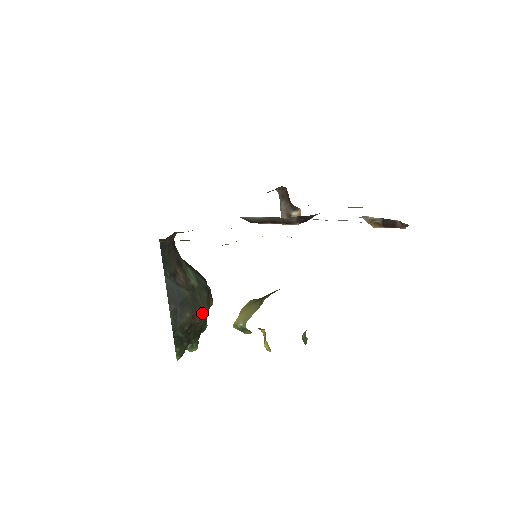
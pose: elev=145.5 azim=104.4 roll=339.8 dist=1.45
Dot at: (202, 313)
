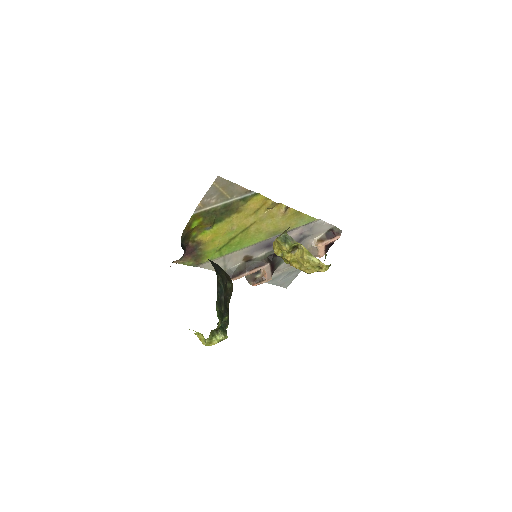
Dot at: (231, 281)
